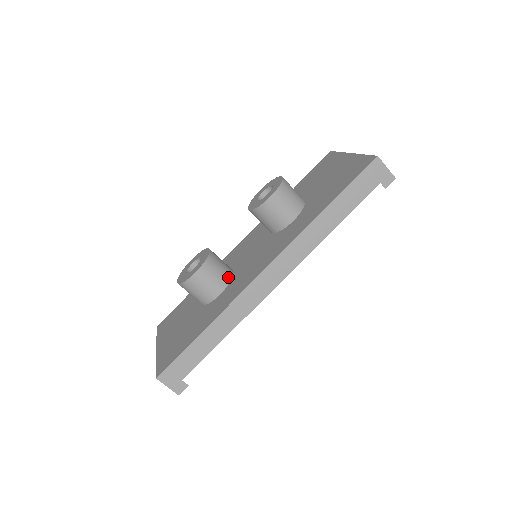
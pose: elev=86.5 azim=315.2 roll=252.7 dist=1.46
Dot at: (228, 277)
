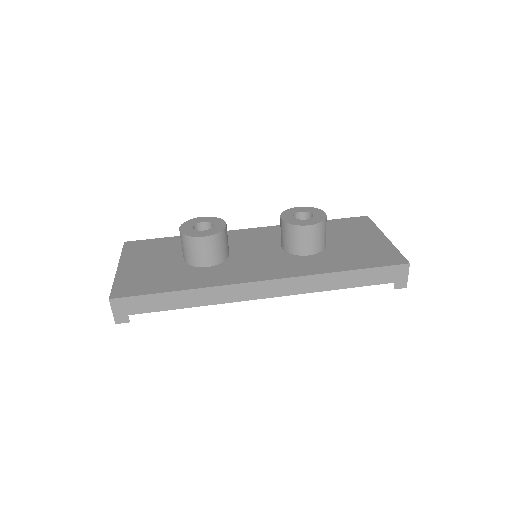
Dot at: (224, 257)
